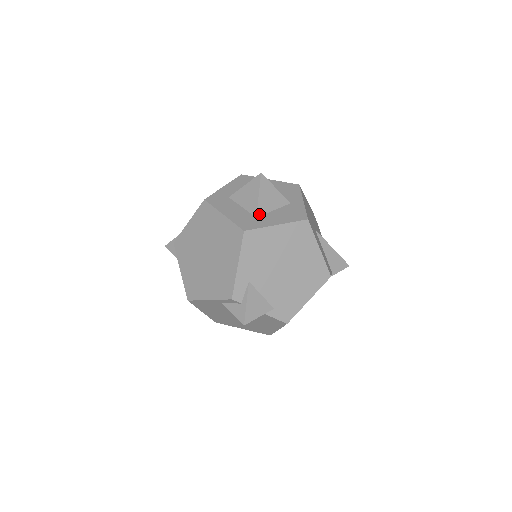
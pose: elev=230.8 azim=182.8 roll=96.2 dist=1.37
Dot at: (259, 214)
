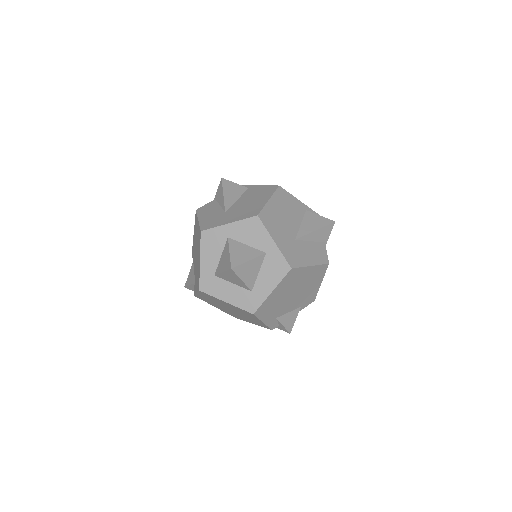
Dot at: (252, 287)
